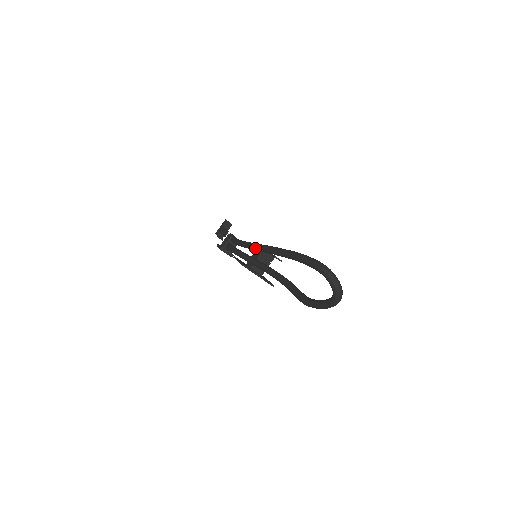
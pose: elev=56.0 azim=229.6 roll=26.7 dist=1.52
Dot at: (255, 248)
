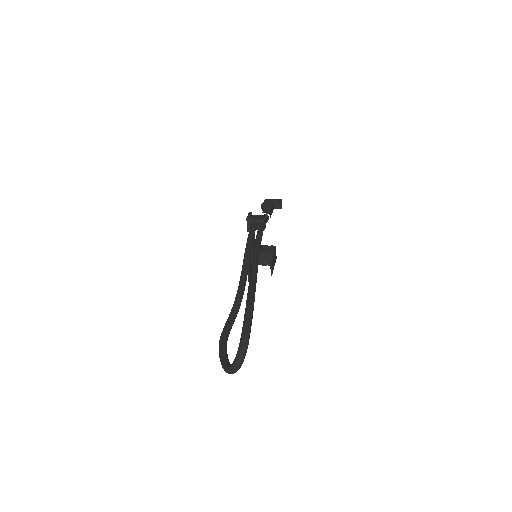
Dot at: (253, 258)
